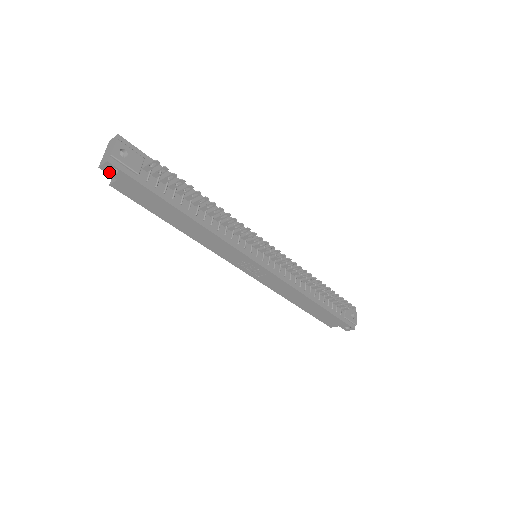
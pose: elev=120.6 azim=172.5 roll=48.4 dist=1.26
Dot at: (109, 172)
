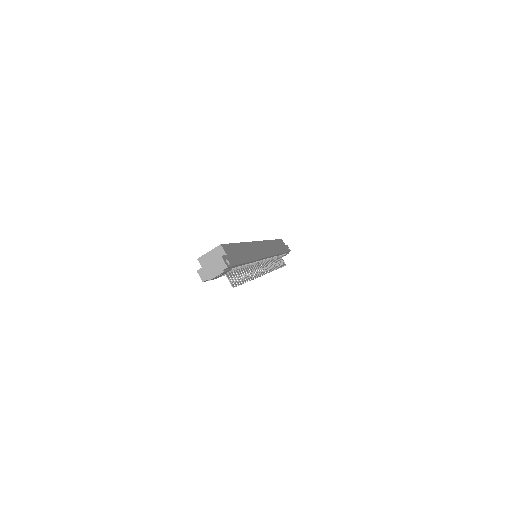
Dot at: occluded
